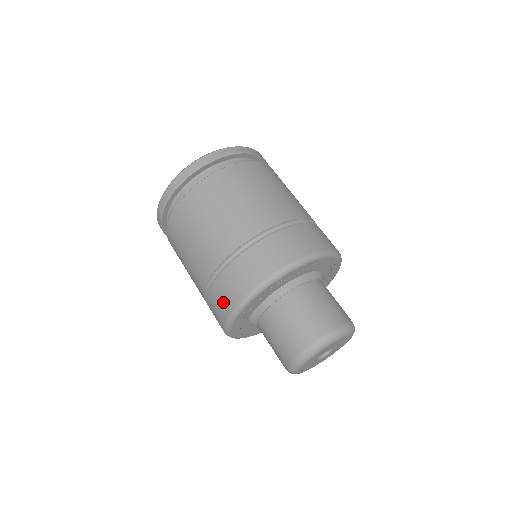
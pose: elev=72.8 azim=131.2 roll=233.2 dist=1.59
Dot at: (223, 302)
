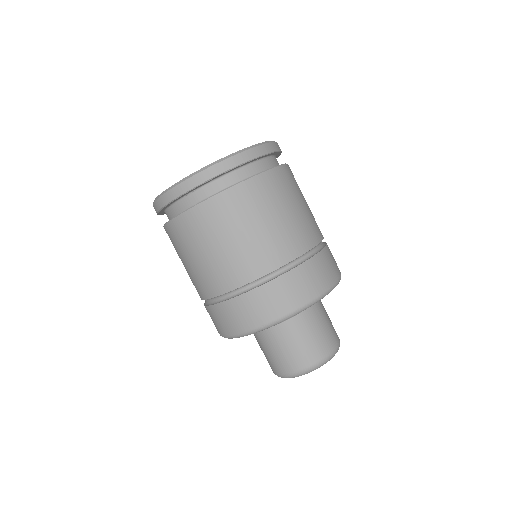
Dot at: (216, 324)
